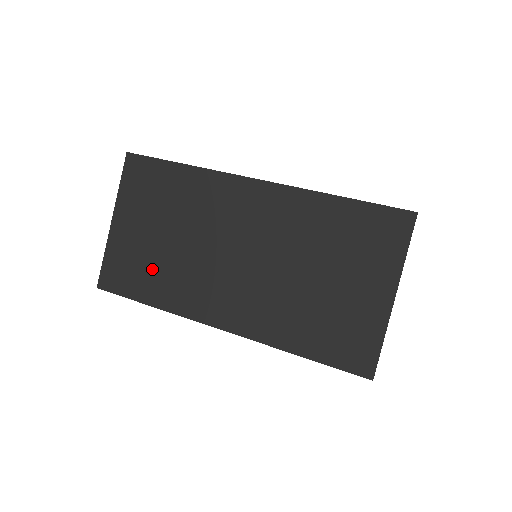
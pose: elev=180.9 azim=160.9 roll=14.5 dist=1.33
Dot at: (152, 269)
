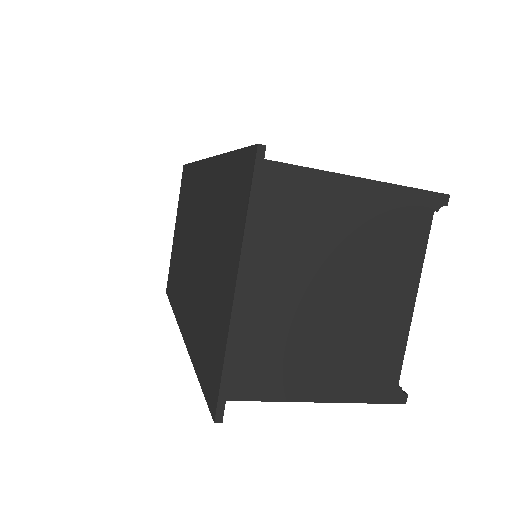
Dot at: (176, 271)
